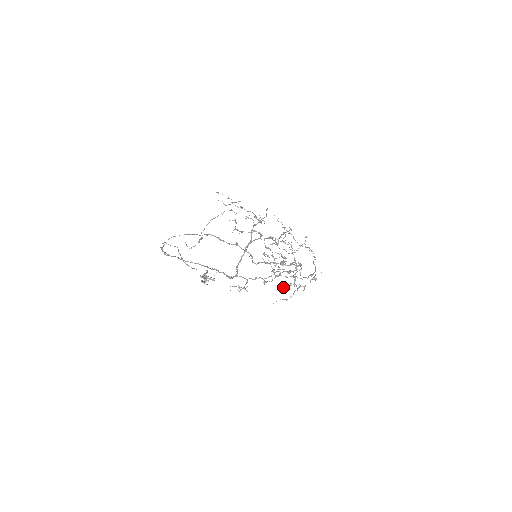
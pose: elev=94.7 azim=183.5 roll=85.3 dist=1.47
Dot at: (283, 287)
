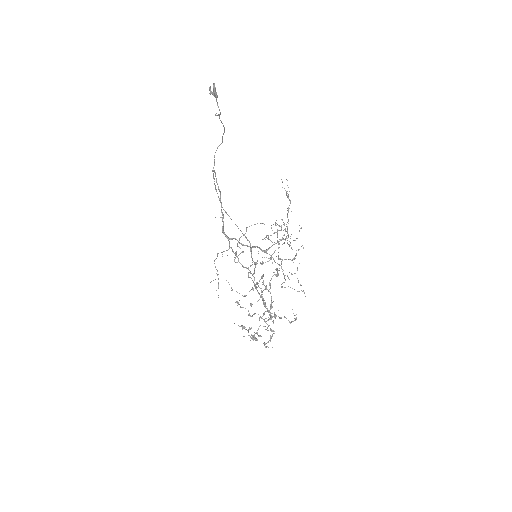
Dot at: (242, 327)
